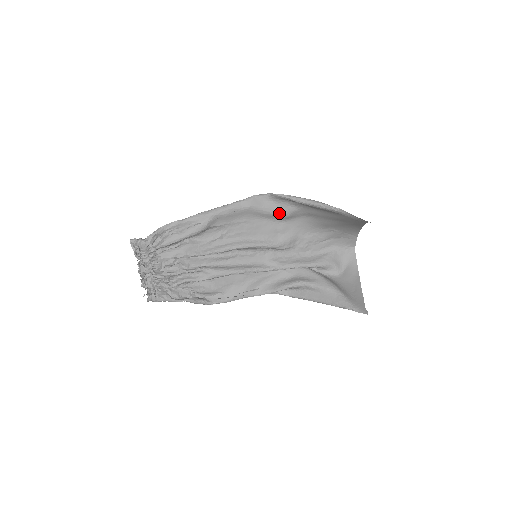
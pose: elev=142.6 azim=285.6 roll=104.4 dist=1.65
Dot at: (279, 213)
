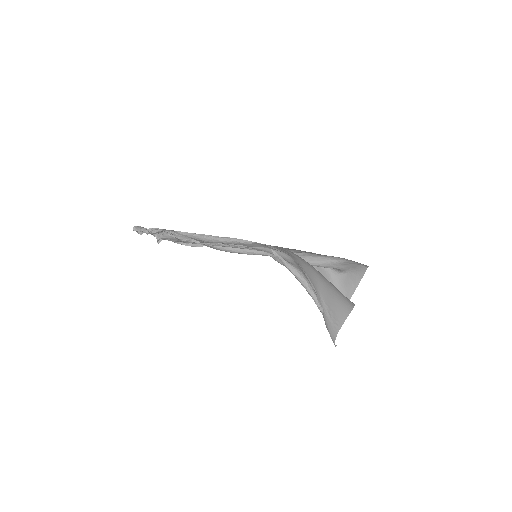
Dot at: occluded
